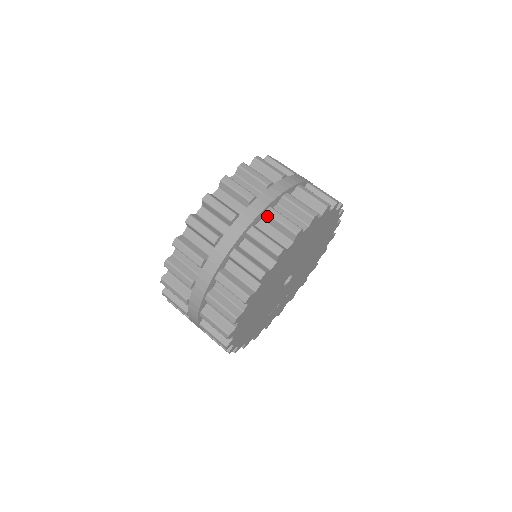
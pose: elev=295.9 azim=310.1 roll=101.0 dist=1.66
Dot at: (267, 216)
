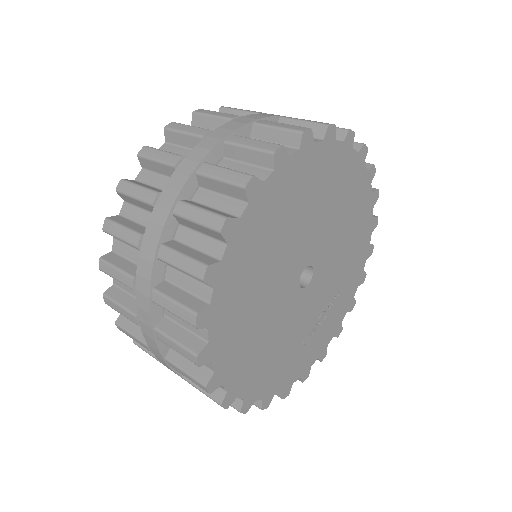
Dot at: (201, 178)
